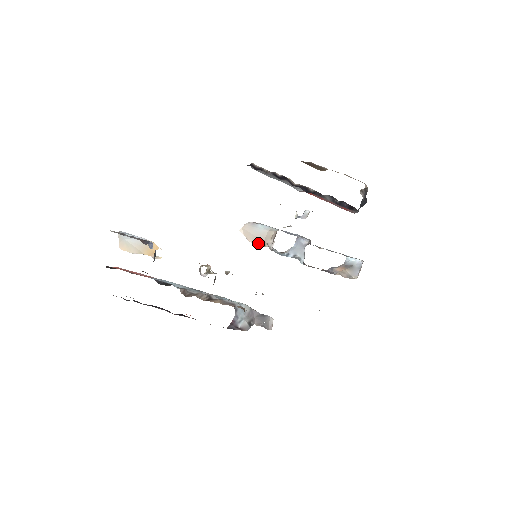
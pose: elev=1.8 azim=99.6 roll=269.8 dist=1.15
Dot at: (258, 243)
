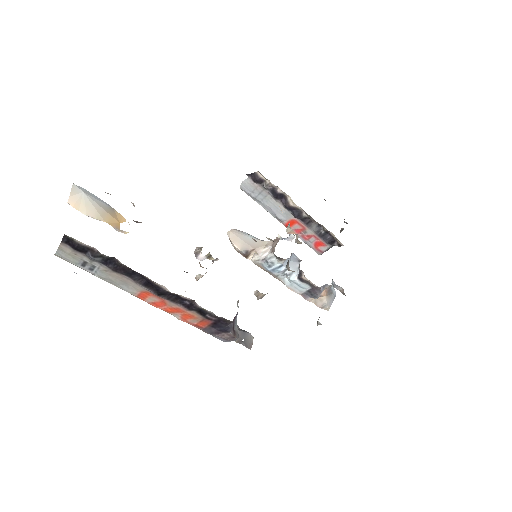
Dot at: (247, 250)
